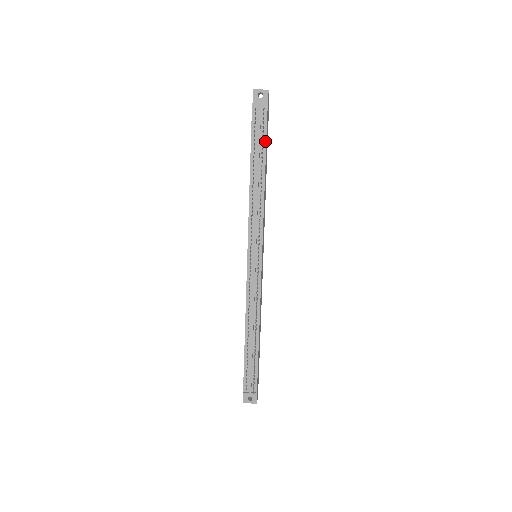
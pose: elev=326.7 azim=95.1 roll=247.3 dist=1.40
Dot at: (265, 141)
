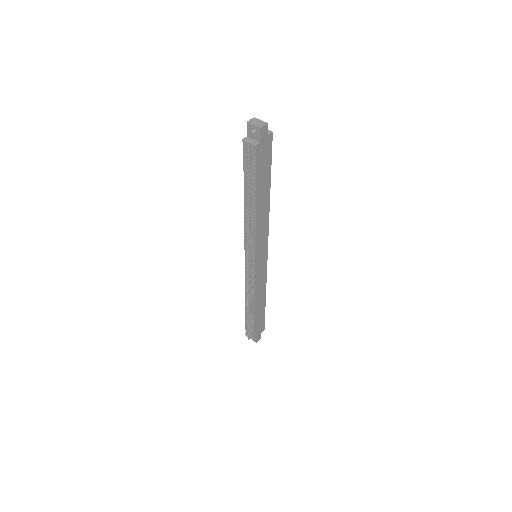
Dot at: (255, 177)
